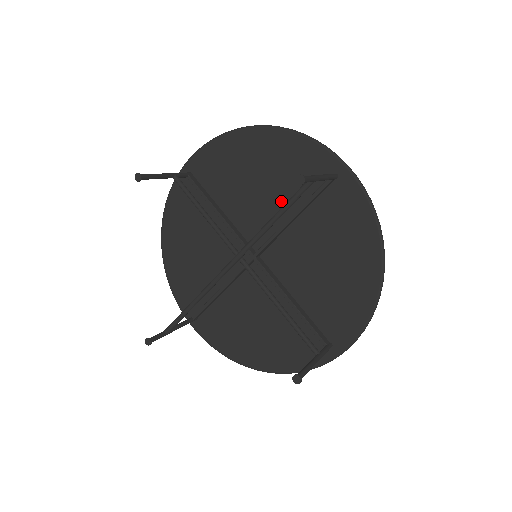
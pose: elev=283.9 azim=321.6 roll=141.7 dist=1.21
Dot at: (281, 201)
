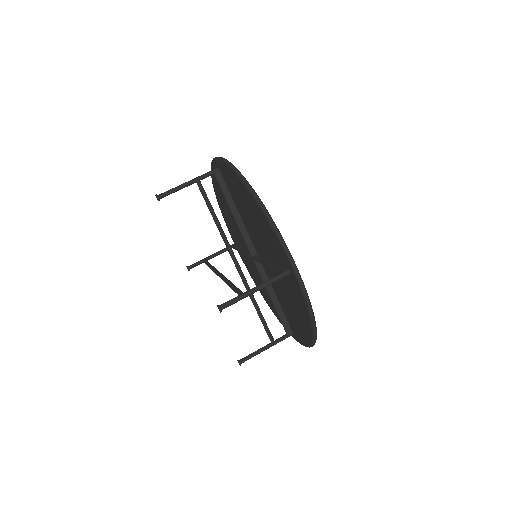
Dot at: (265, 246)
